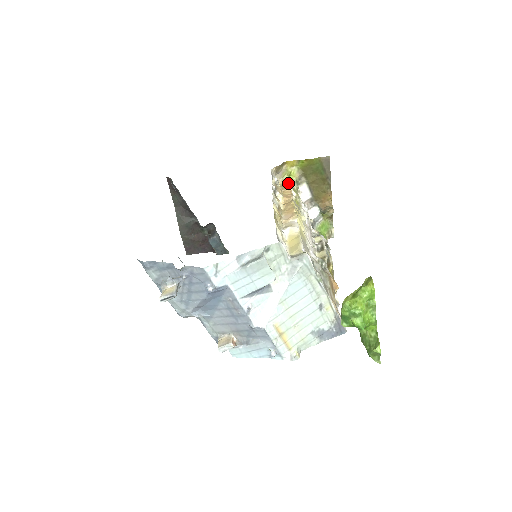
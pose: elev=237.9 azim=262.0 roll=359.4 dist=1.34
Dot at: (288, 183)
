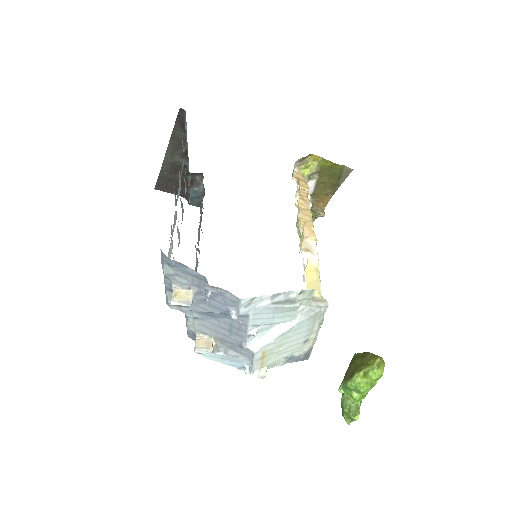
Dot at: (304, 178)
